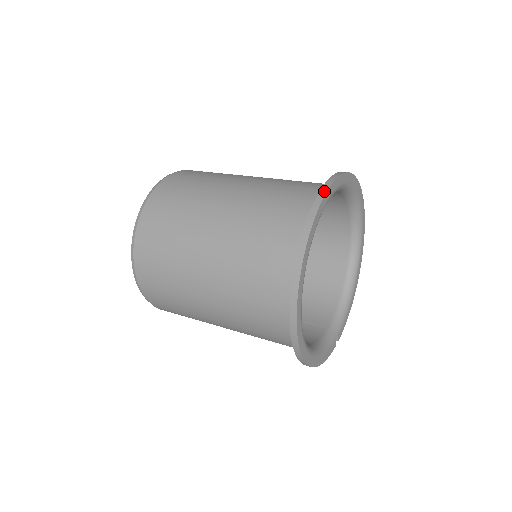
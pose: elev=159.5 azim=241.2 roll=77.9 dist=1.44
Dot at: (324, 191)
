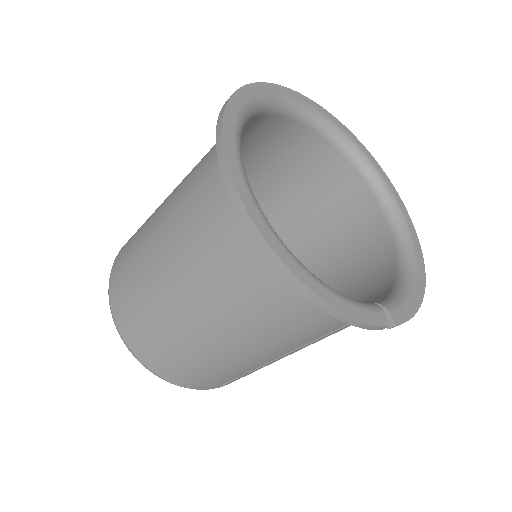
Dot at: (271, 86)
